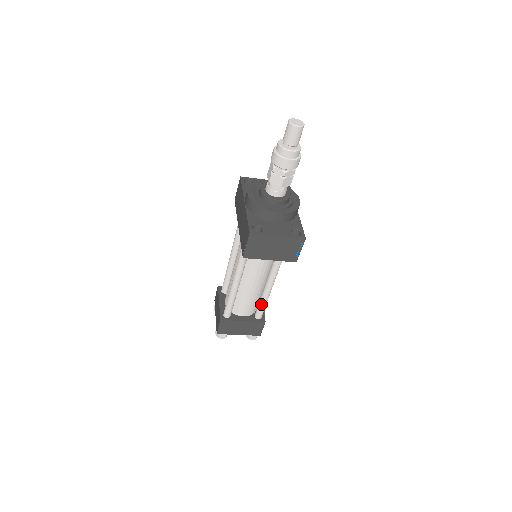
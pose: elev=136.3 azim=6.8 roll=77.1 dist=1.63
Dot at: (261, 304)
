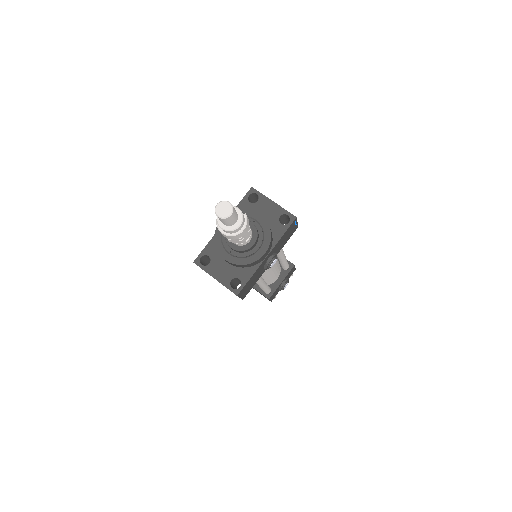
Dot at: occluded
